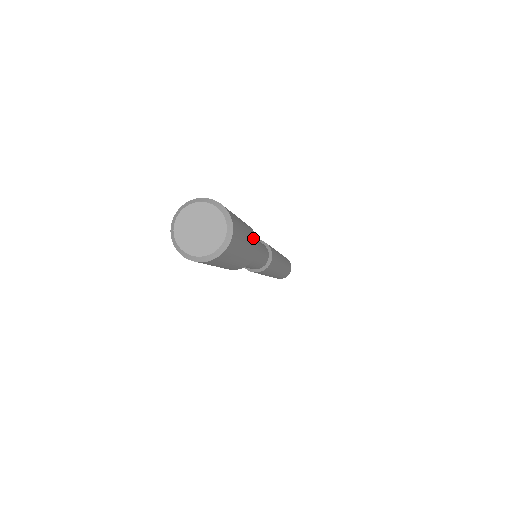
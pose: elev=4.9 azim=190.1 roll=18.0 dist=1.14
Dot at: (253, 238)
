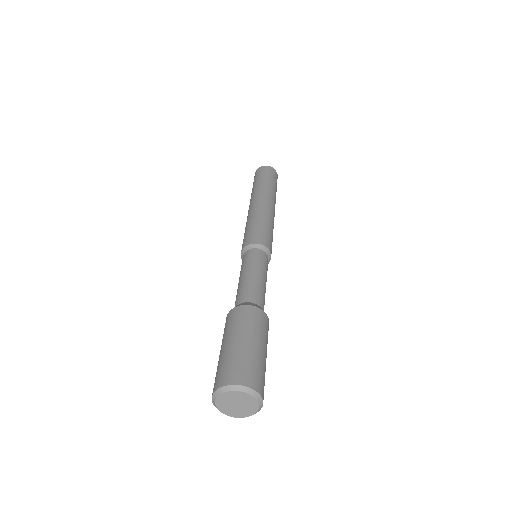
Dot at: (257, 323)
